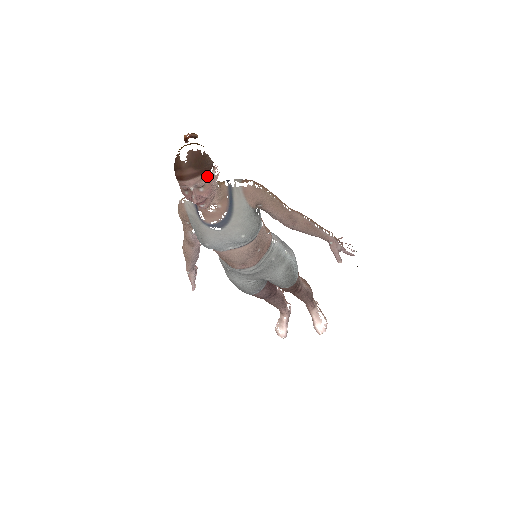
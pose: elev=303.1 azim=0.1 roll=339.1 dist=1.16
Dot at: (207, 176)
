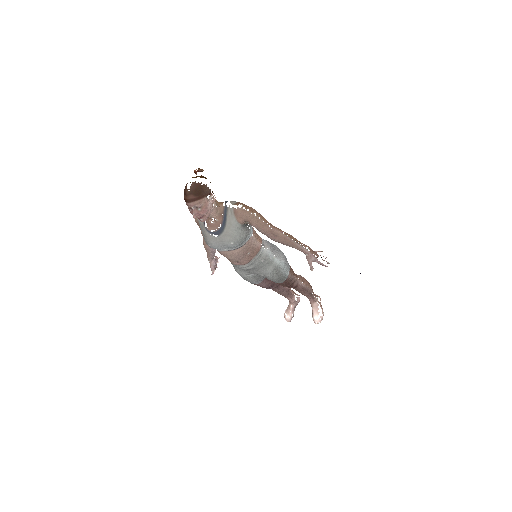
Dot at: (204, 201)
